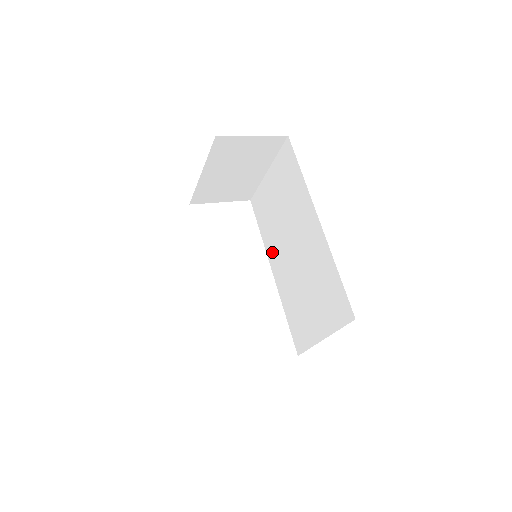
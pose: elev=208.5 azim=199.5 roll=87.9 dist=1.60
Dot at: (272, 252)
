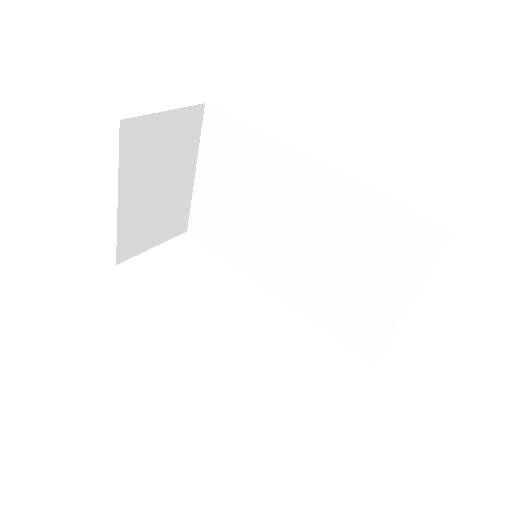
Dot at: (256, 265)
